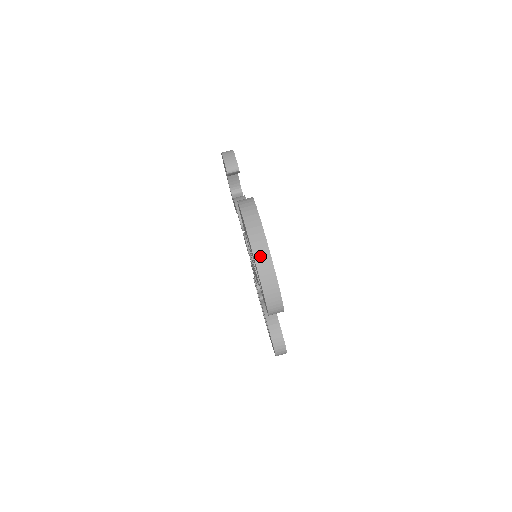
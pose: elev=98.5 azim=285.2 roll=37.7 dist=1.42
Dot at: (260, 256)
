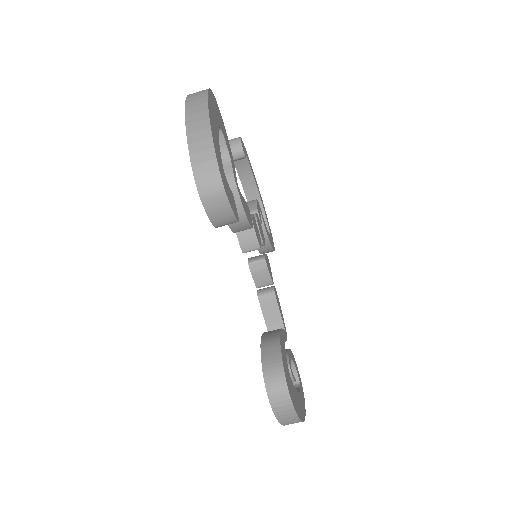
Dot at: occluded
